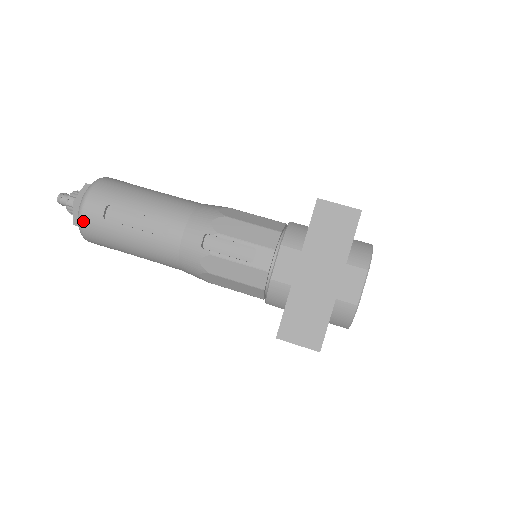
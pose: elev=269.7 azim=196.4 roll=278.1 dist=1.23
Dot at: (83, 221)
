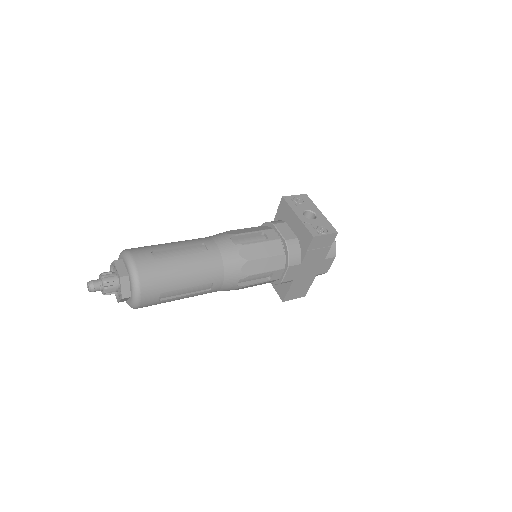
Dot at: (140, 307)
